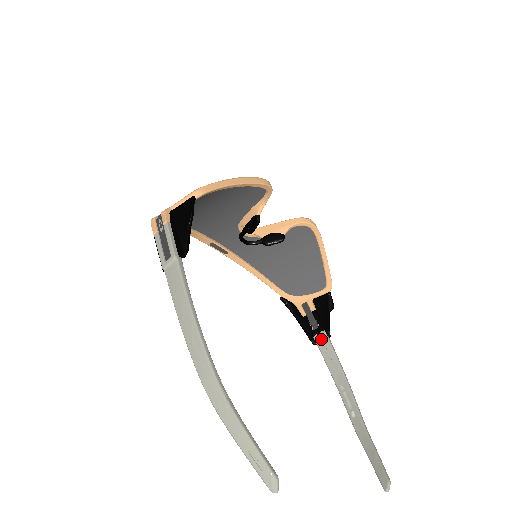
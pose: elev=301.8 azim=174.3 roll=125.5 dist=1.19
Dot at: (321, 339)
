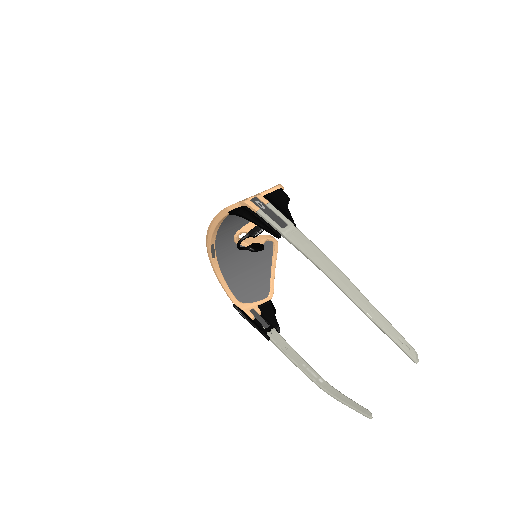
Dot at: (274, 334)
